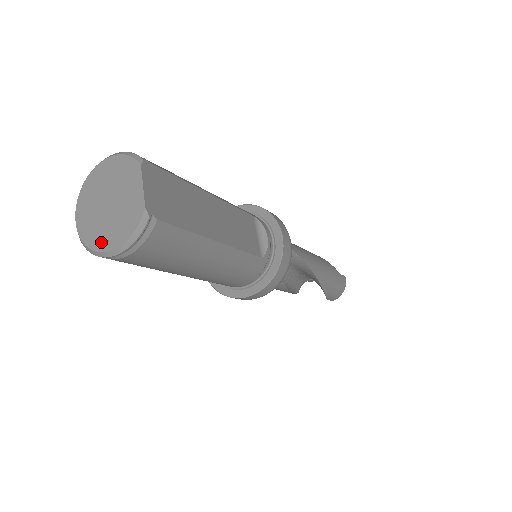
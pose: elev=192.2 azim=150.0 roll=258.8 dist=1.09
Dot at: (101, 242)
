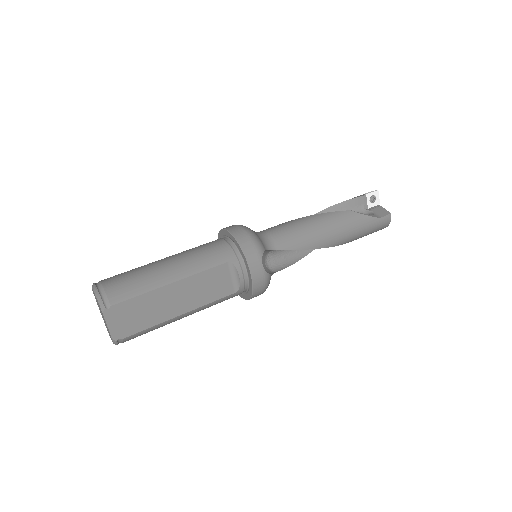
Dot at: occluded
